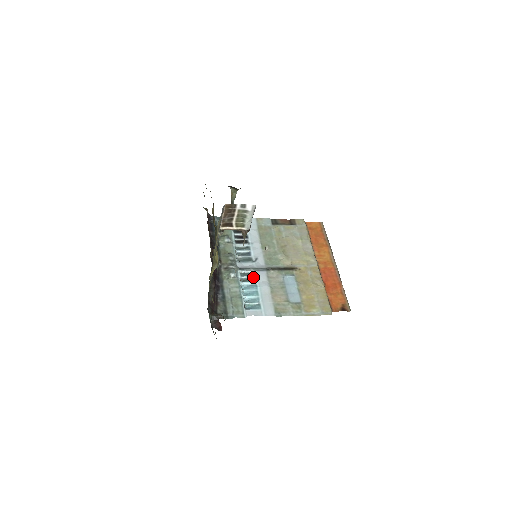
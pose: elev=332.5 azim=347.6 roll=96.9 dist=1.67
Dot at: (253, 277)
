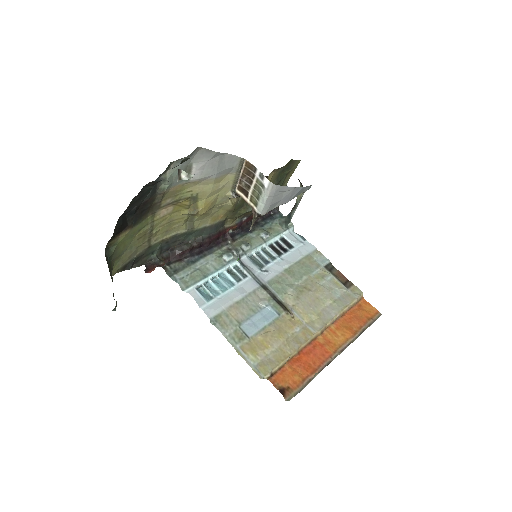
Dot at: (241, 278)
